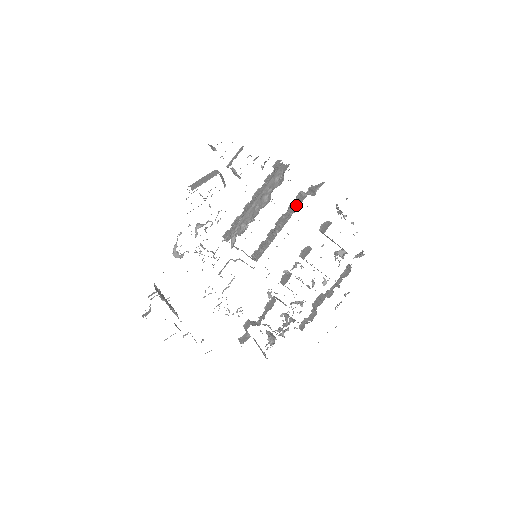
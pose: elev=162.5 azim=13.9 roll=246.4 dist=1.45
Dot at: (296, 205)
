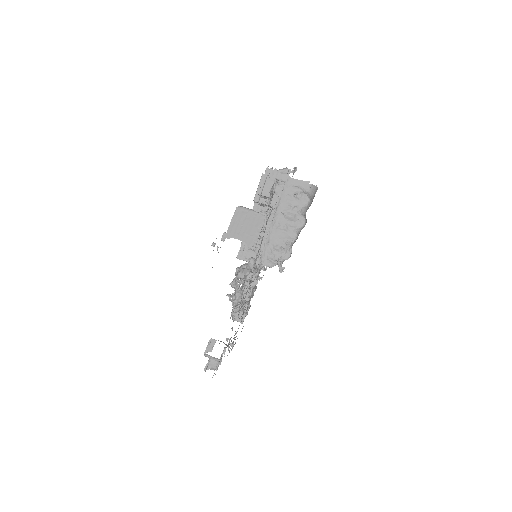
Dot at: occluded
